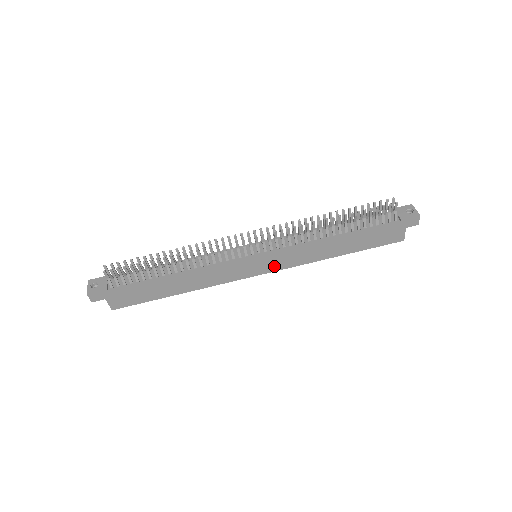
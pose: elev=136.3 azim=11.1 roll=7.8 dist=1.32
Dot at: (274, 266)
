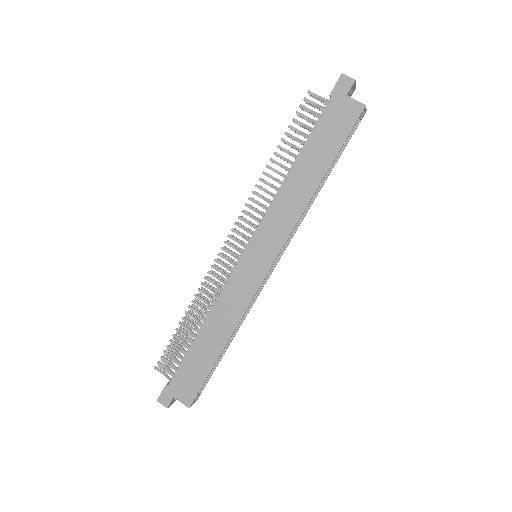
Dot at: (273, 248)
